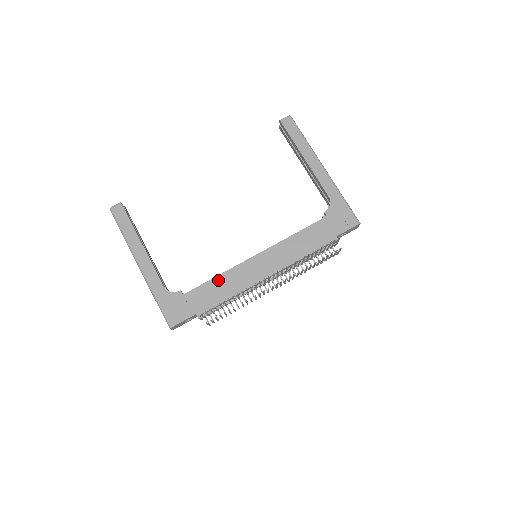
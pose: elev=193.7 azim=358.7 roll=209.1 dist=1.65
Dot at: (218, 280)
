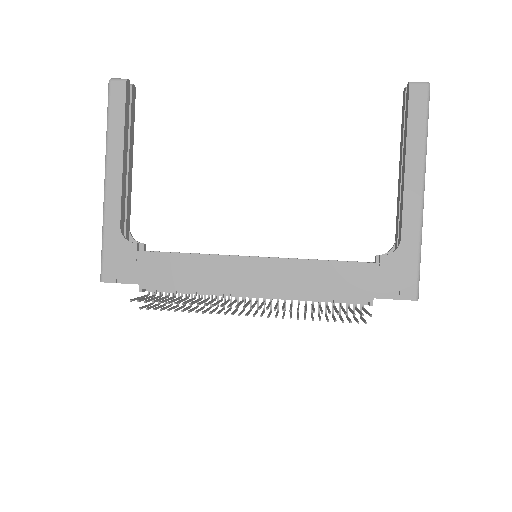
Dot at: (189, 259)
